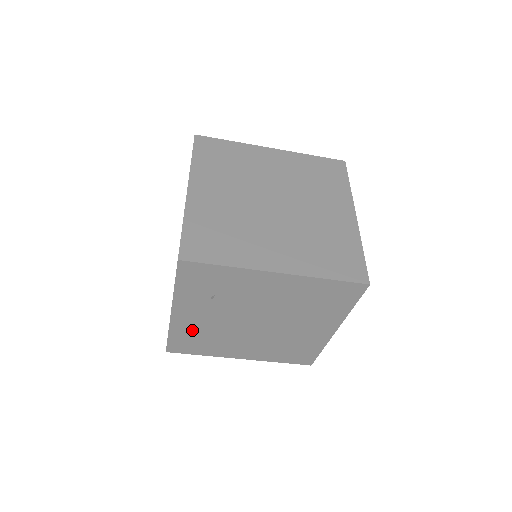
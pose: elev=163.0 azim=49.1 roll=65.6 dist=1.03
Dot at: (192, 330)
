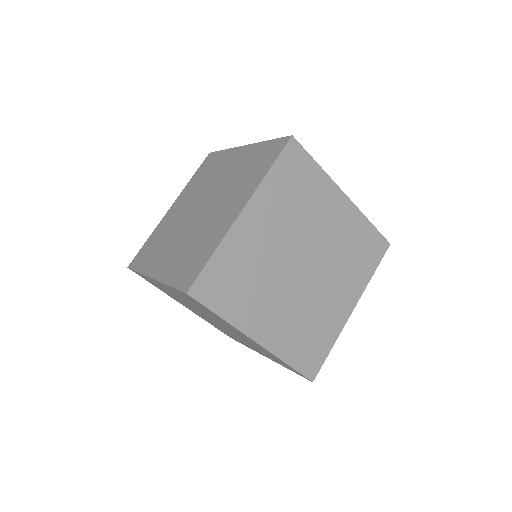
Dot at: (242, 254)
